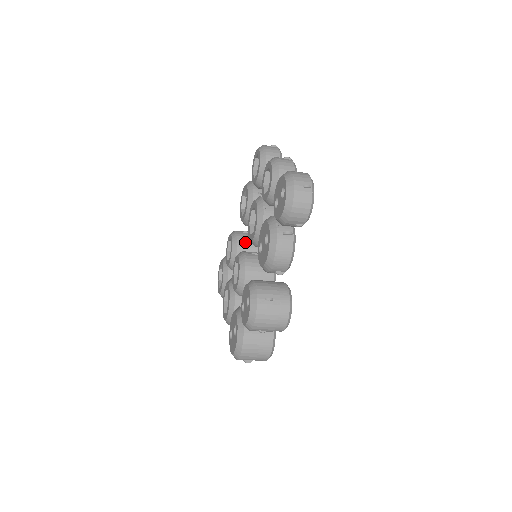
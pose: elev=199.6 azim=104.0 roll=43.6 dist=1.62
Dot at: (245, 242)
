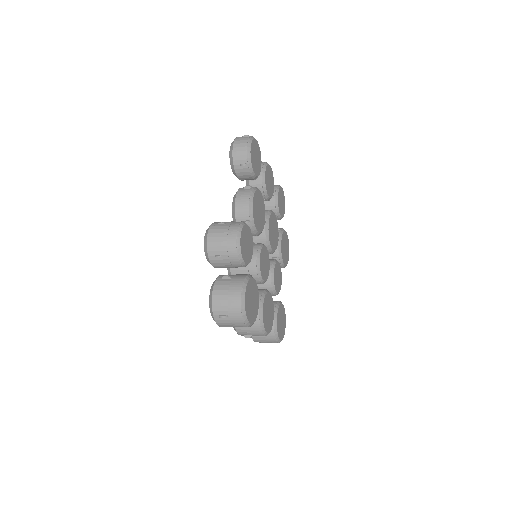
Dot at: occluded
